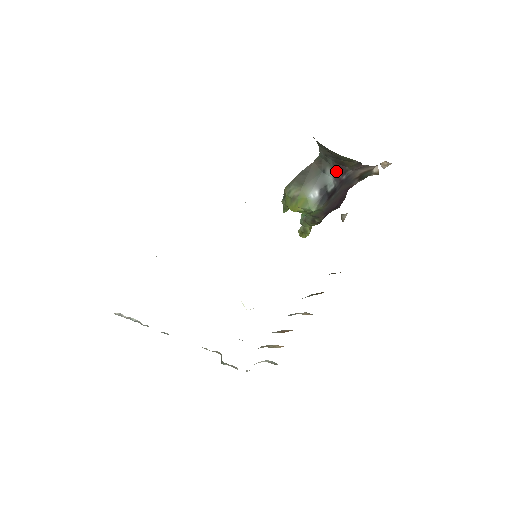
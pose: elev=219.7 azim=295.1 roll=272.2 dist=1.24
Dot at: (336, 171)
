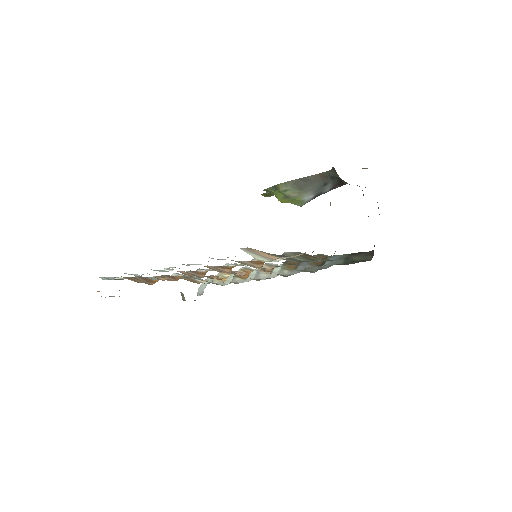
Dot at: (336, 186)
